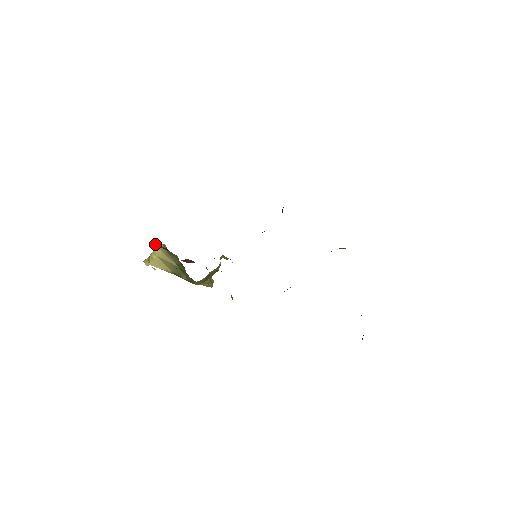
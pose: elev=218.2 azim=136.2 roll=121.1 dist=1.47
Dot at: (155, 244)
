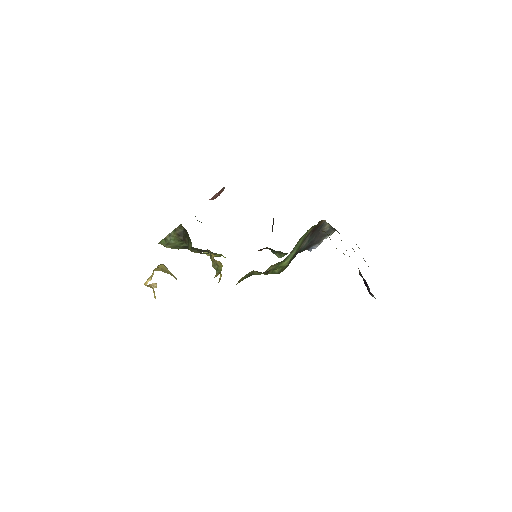
Dot at: (170, 233)
